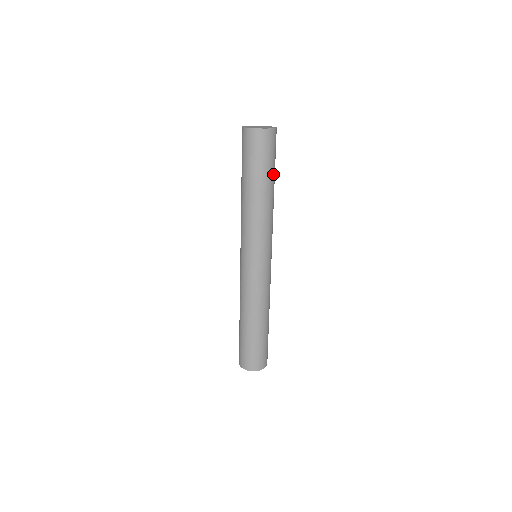
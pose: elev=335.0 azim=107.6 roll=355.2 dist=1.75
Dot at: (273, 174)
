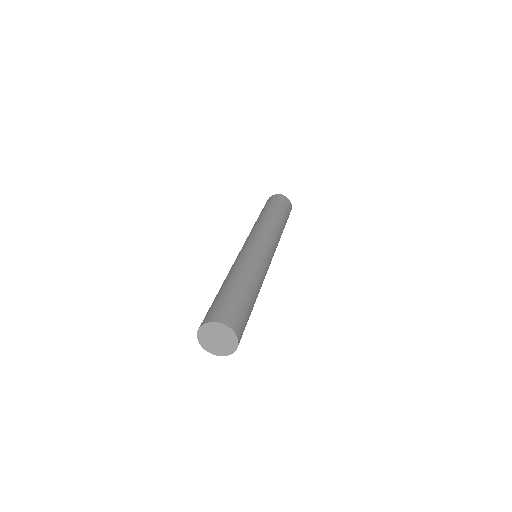
Dot at: (285, 217)
